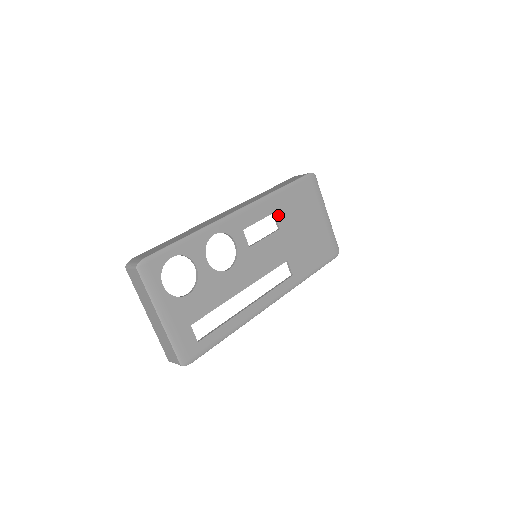
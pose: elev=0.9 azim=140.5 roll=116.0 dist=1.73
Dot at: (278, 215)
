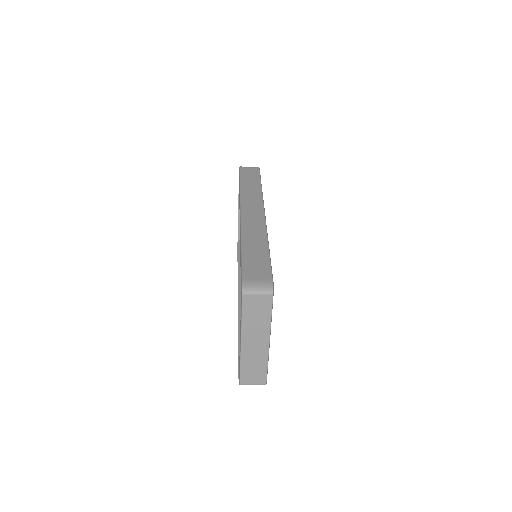
Dot at: occluded
